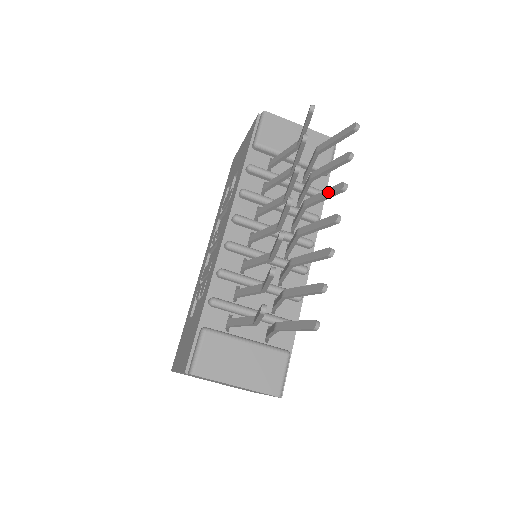
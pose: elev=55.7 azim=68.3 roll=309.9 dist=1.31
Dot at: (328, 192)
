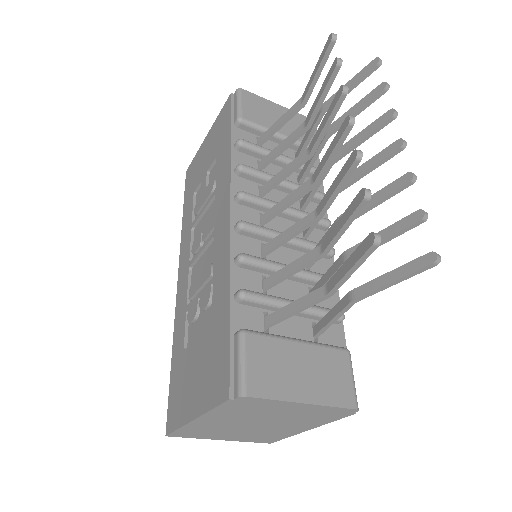
Dot at: (369, 129)
